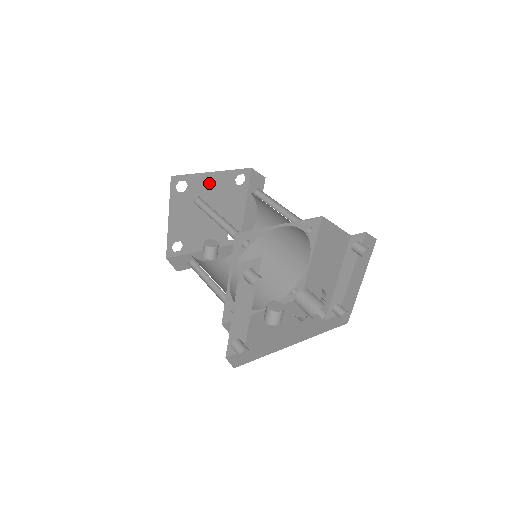
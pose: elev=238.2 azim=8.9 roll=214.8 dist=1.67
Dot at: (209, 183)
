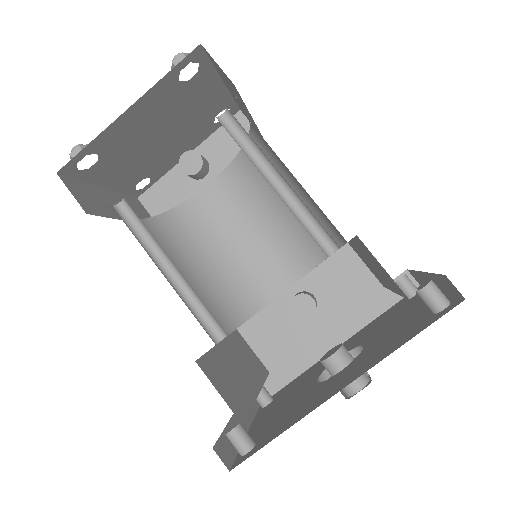
Dot at: (132, 122)
